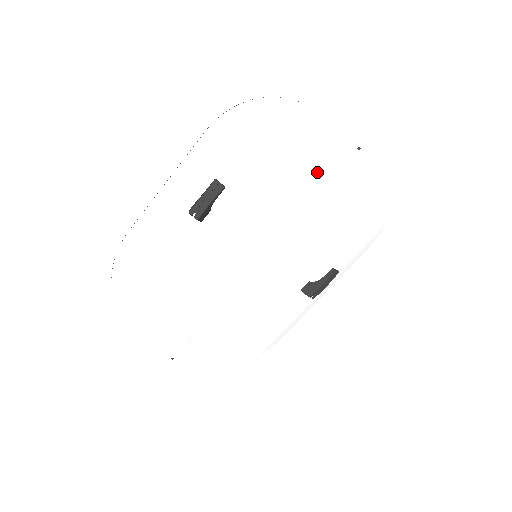
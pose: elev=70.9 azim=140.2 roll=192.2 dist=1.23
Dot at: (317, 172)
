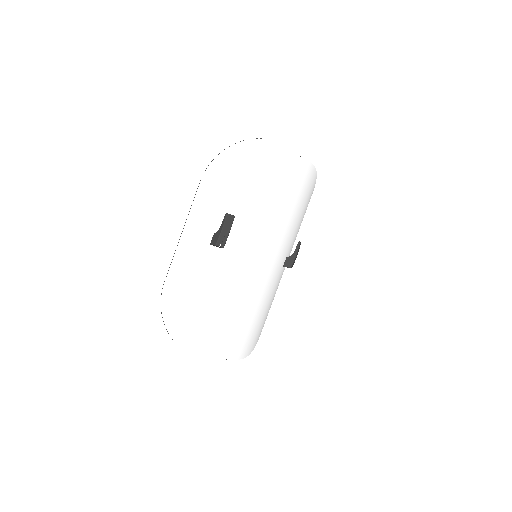
Dot at: (283, 181)
